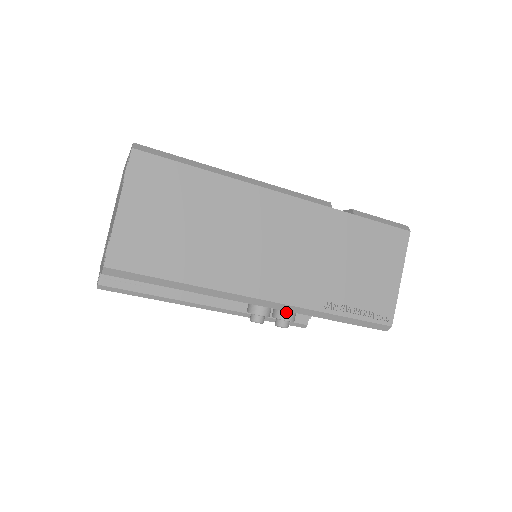
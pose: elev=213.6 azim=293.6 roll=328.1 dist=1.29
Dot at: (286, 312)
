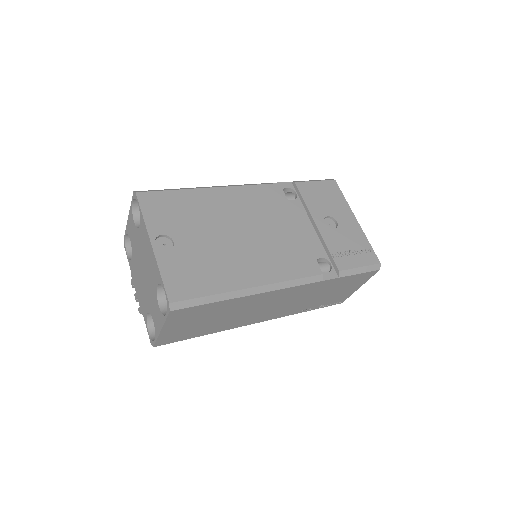
Dot at: occluded
